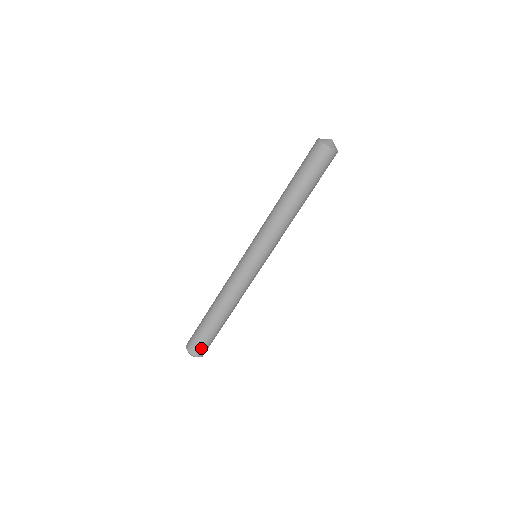
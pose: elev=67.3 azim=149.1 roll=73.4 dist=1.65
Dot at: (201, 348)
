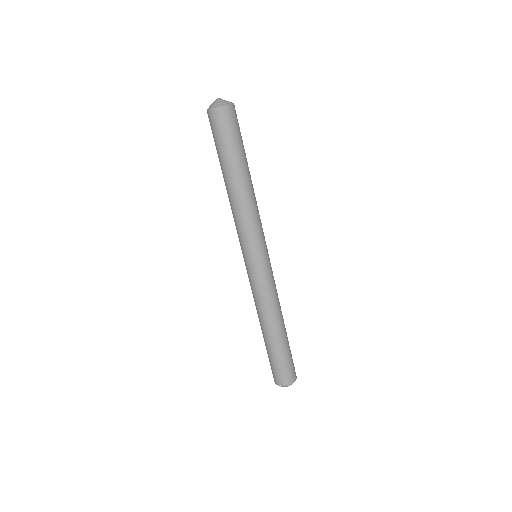
Dot at: (292, 371)
